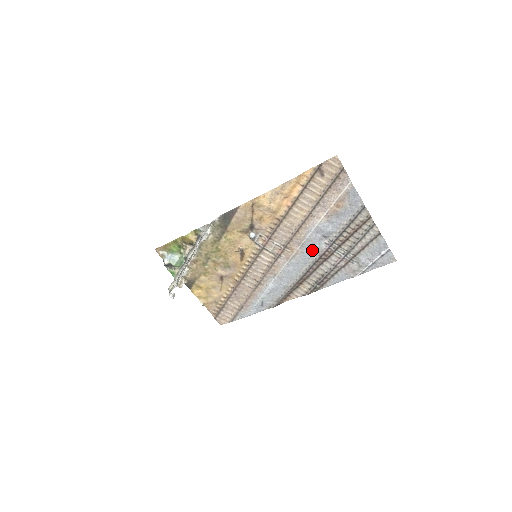
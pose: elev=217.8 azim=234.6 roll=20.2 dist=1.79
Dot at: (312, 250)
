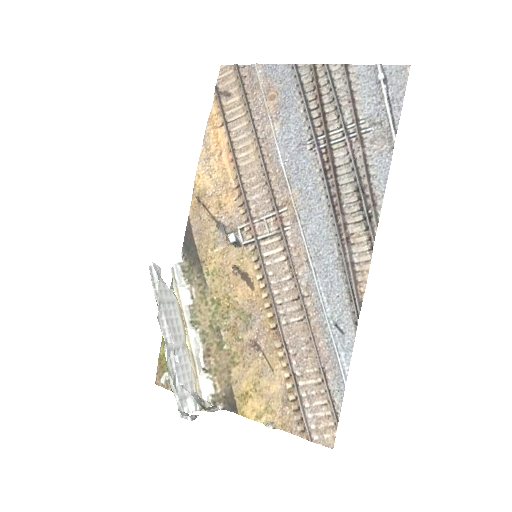
Dot at: (305, 174)
